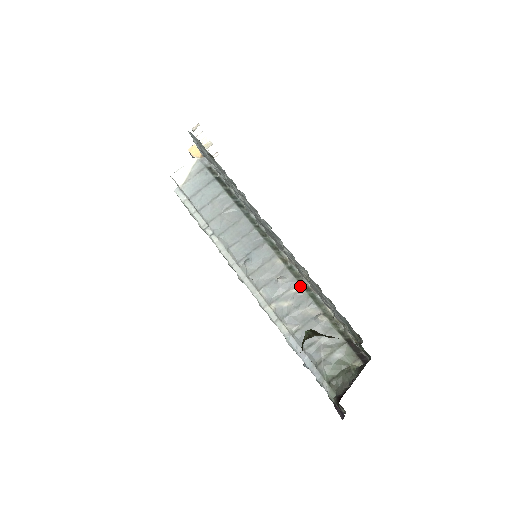
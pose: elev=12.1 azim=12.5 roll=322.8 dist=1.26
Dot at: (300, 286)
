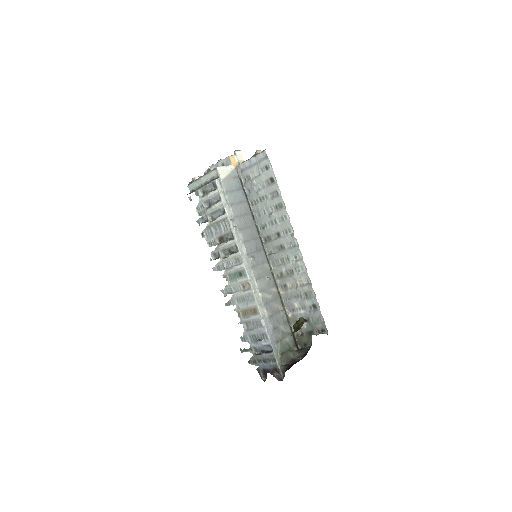
Dot at: (276, 288)
